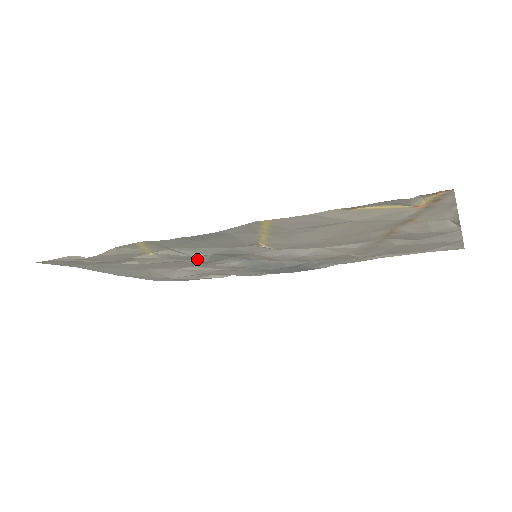
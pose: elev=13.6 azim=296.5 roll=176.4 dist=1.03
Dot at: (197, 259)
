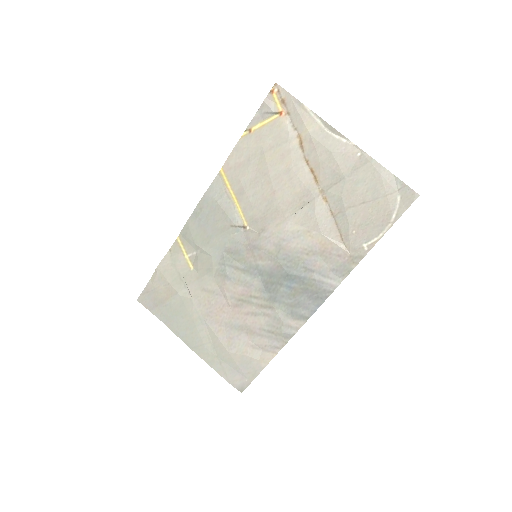
Dot at: (219, 269)
